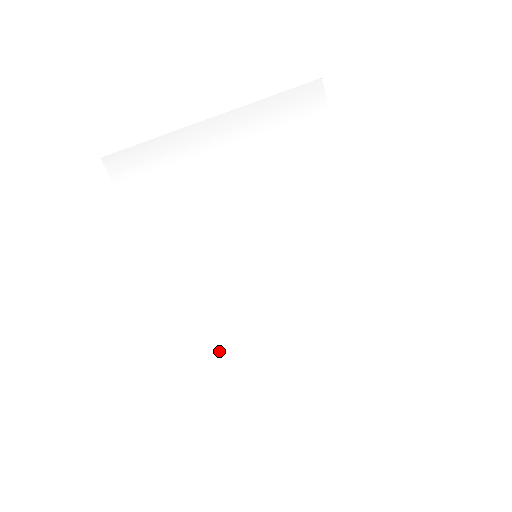
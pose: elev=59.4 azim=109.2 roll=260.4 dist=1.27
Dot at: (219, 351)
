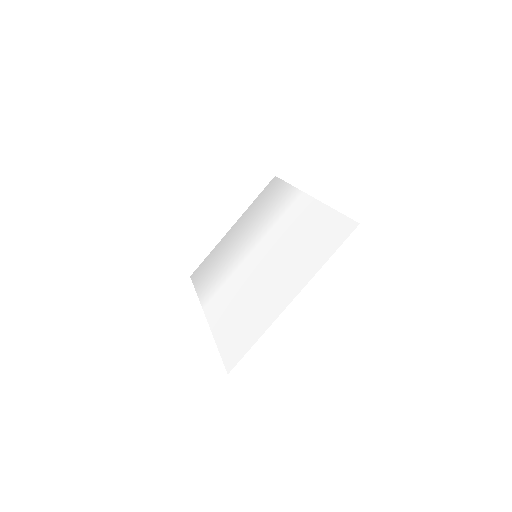
Dot at: (237, 333)
